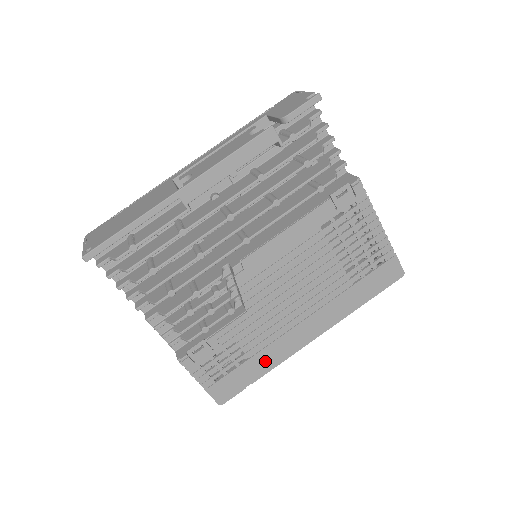
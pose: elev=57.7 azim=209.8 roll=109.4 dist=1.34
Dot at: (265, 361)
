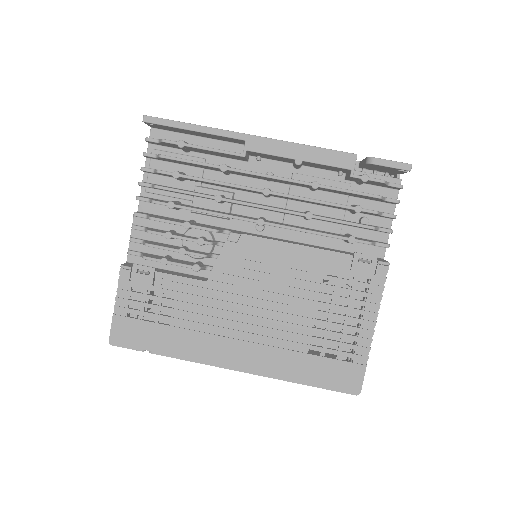
Dot at: (179, 343)
